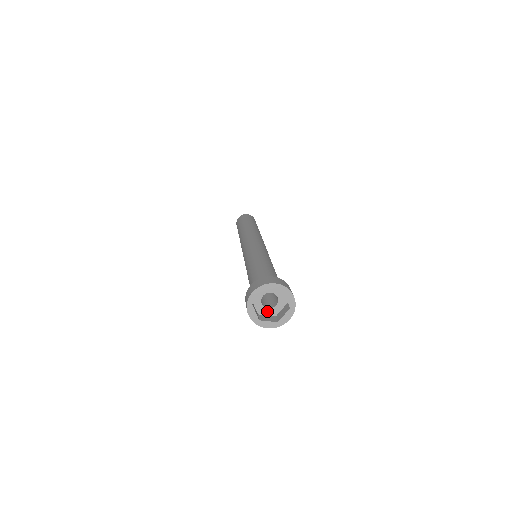
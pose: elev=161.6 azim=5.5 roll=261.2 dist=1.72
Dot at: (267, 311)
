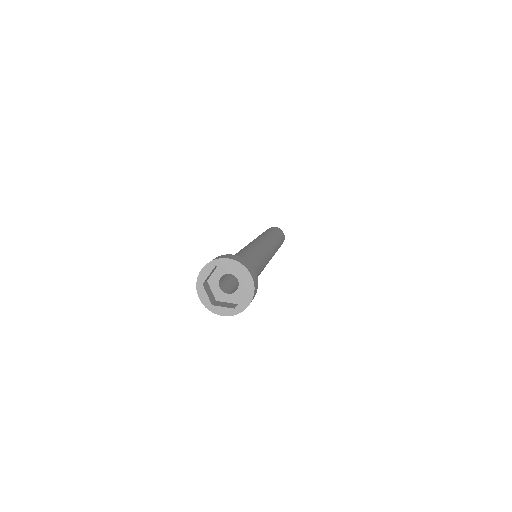
Dot at: (227, 297)
